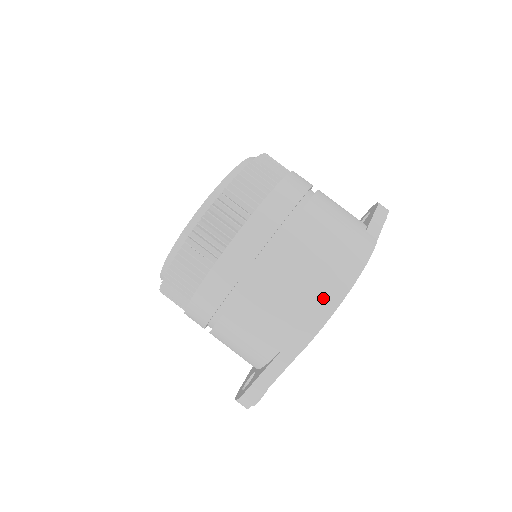
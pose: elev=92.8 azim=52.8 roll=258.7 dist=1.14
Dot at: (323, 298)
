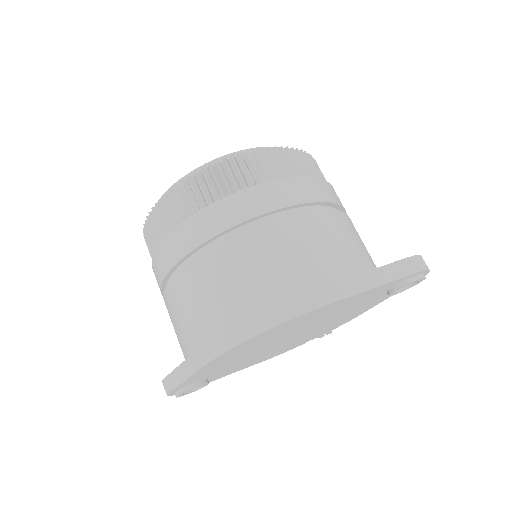
Dot at: (230, 326)
